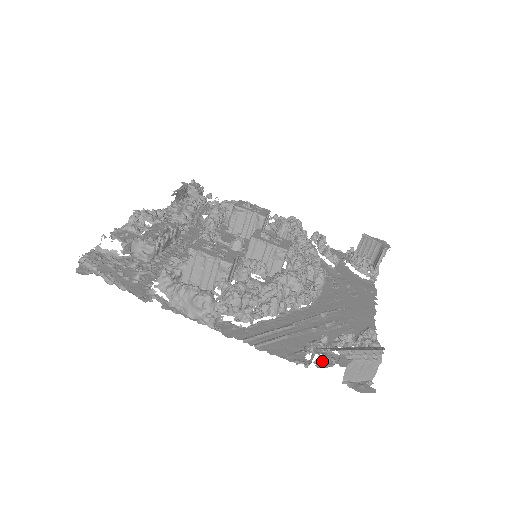
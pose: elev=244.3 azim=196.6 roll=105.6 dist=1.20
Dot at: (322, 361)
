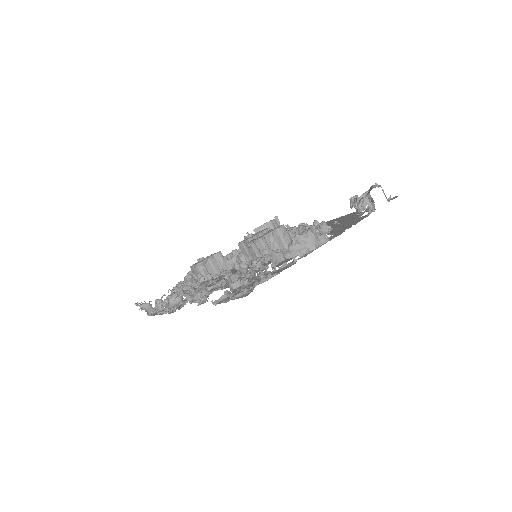
Dot at: occluded
